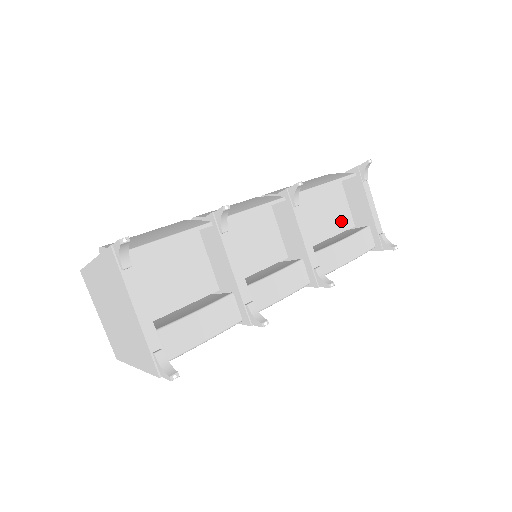
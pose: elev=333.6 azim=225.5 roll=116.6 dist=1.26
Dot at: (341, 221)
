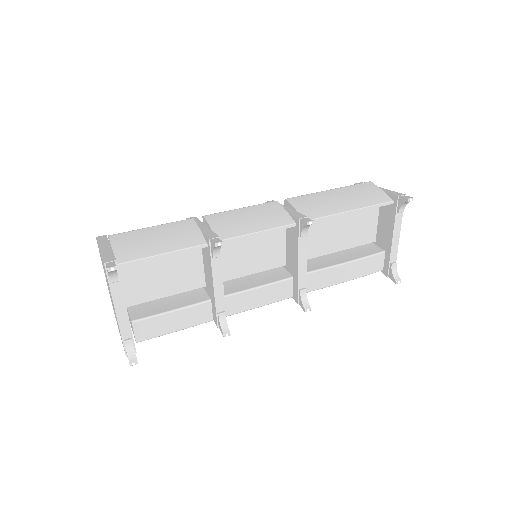
Dot at: (361, 236)
